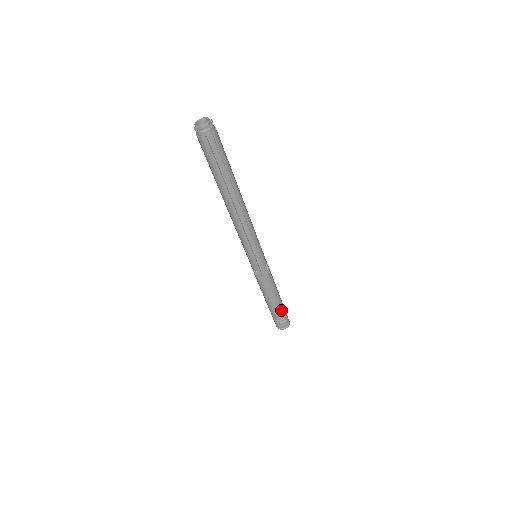
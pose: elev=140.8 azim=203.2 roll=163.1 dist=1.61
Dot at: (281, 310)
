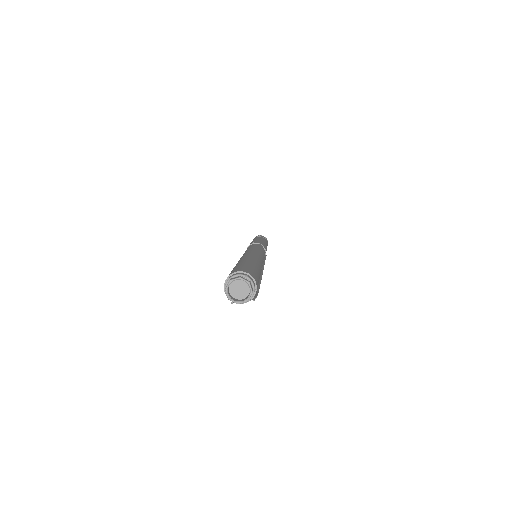
Dot at: occluded
